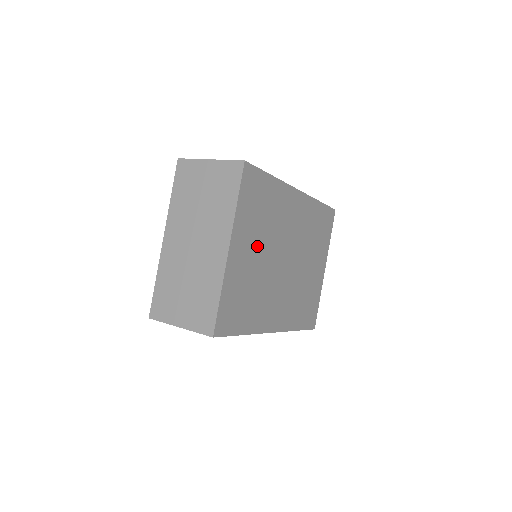
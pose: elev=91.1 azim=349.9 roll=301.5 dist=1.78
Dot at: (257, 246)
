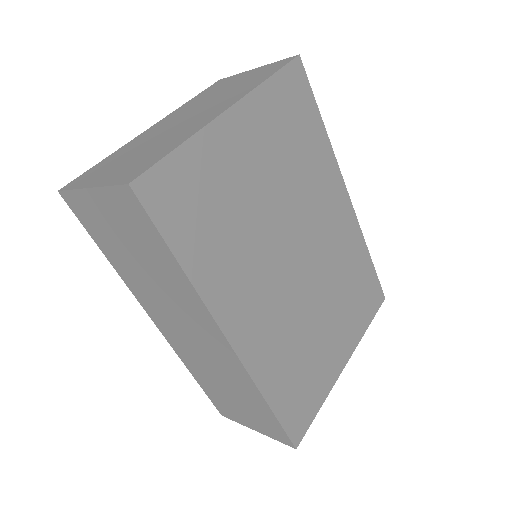
Dot at: (267, 171)
